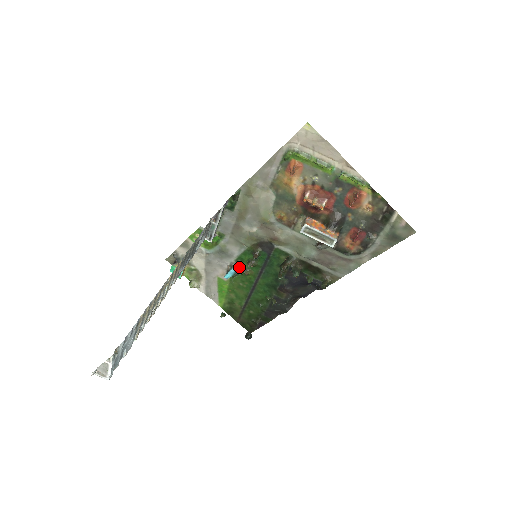
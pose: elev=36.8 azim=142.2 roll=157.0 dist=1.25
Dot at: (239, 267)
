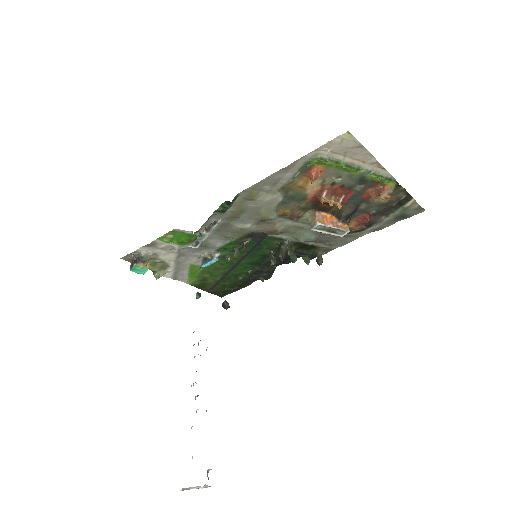
Dot at: (220, 255)
